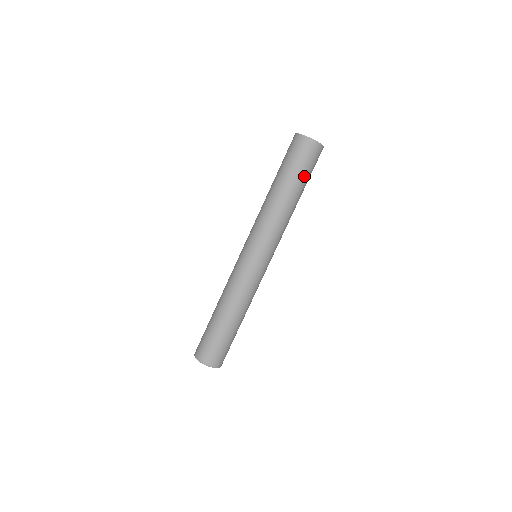
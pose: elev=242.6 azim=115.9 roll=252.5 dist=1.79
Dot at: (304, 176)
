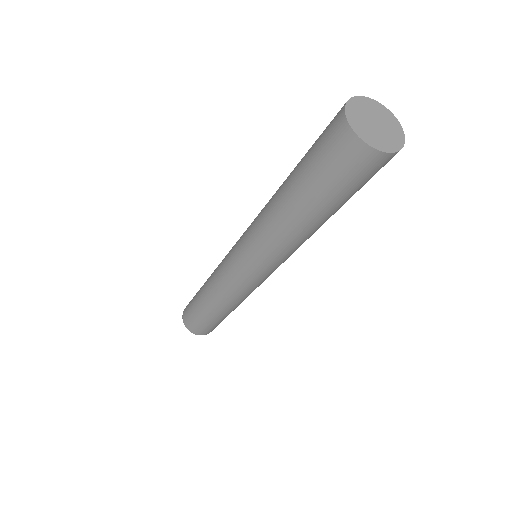
Dot at: (345, 198)
